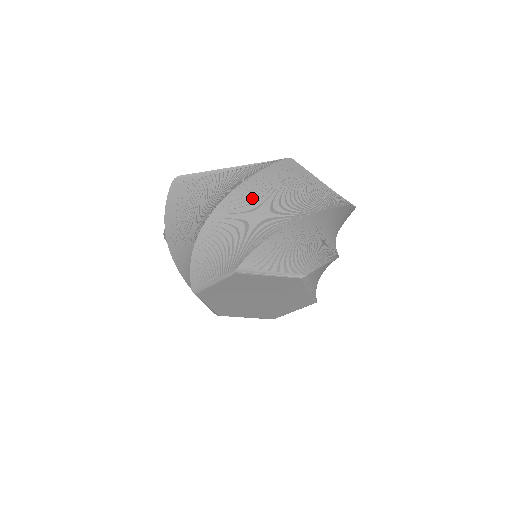
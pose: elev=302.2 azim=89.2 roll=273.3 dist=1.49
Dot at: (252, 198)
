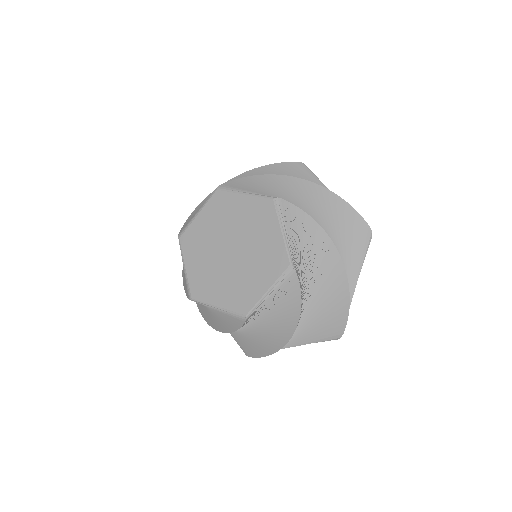
Dot at: occluded
